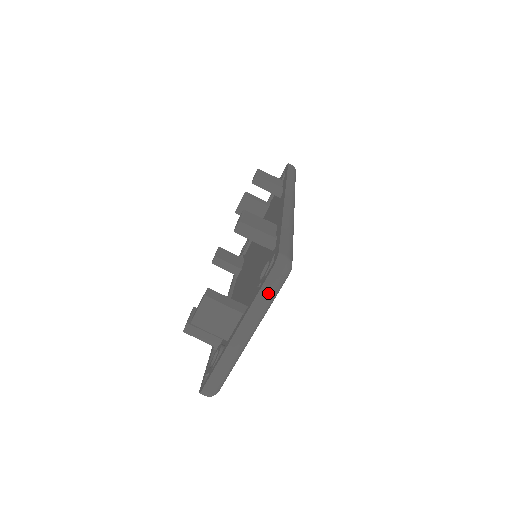
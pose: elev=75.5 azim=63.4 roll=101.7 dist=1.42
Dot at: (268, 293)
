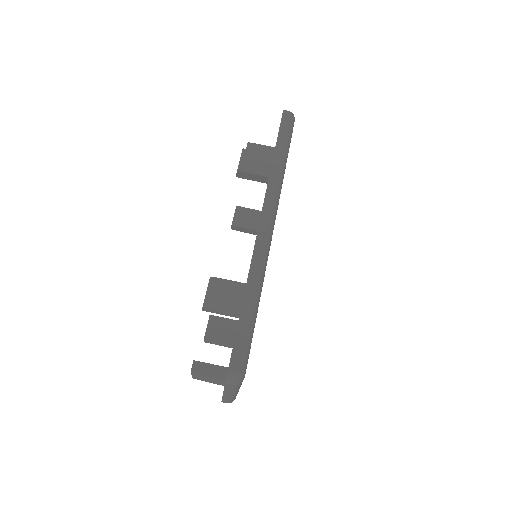
Dot at: (232, 388)
